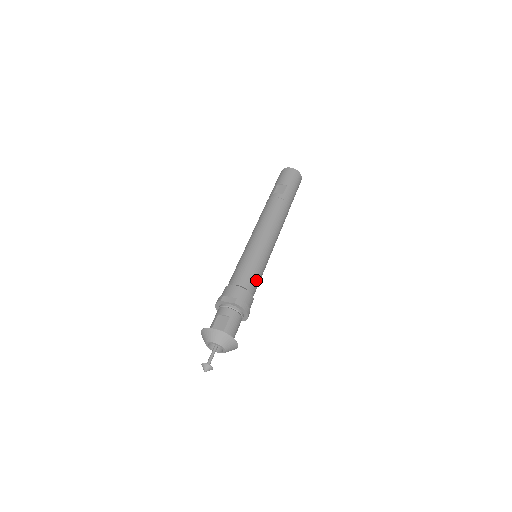
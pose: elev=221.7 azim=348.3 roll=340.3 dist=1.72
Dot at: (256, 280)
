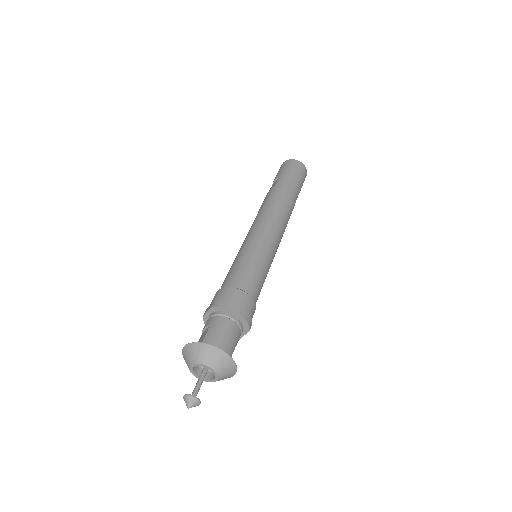
Dot at: (247, 274)
